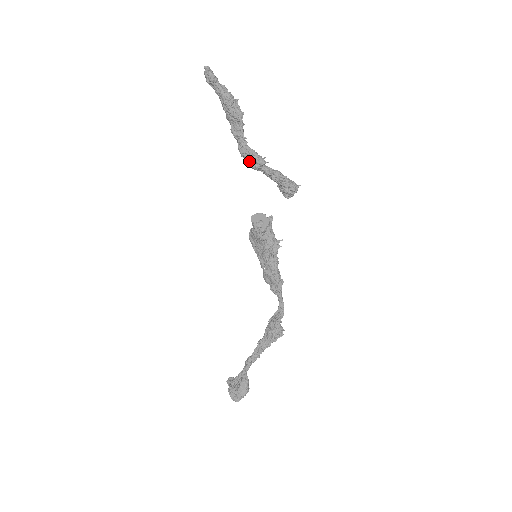
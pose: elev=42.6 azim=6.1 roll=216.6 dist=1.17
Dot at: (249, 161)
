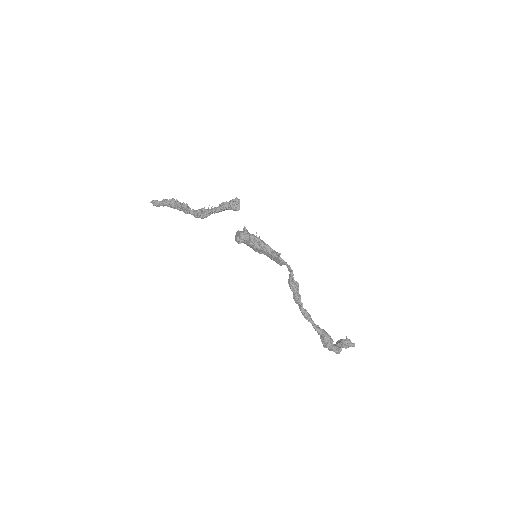
Dot at: (201, 217)
